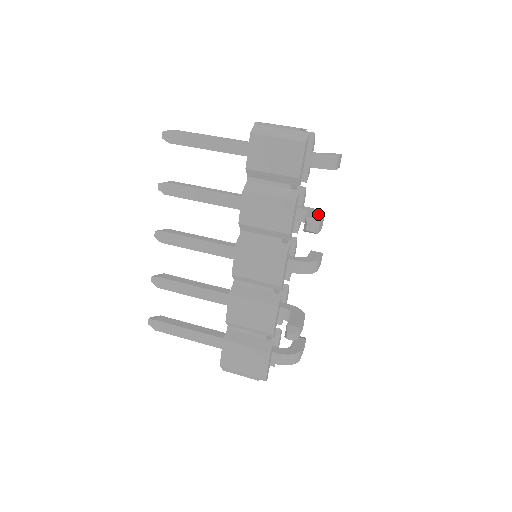
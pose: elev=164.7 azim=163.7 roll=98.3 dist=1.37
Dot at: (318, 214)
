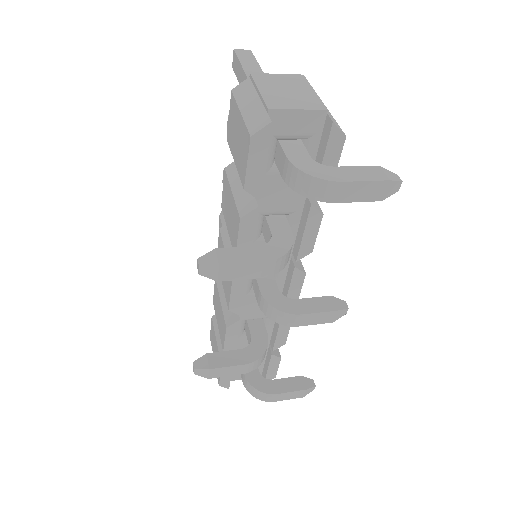
Dot at: (255, 255)
